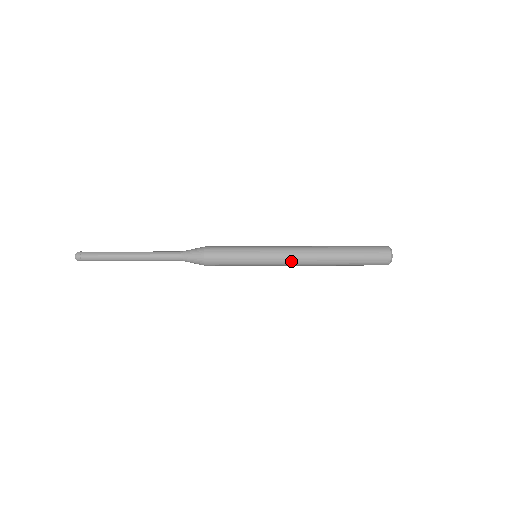
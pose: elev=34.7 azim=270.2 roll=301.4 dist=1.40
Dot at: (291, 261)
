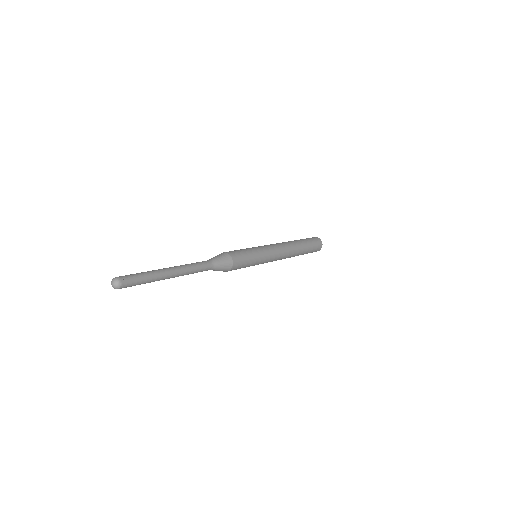
Dot at: occluded
